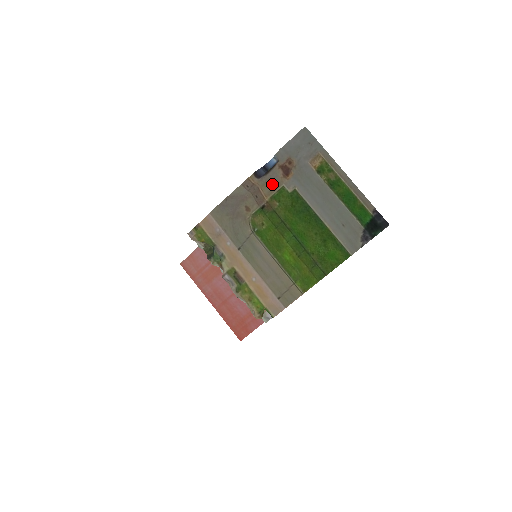
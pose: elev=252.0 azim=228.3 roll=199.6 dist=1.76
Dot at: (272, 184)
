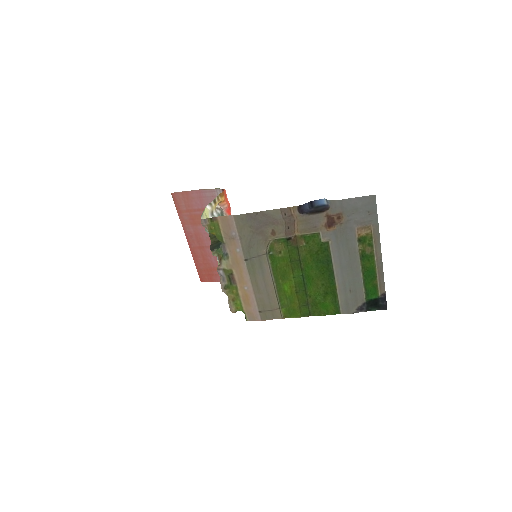
Dot at: (310, 226)
